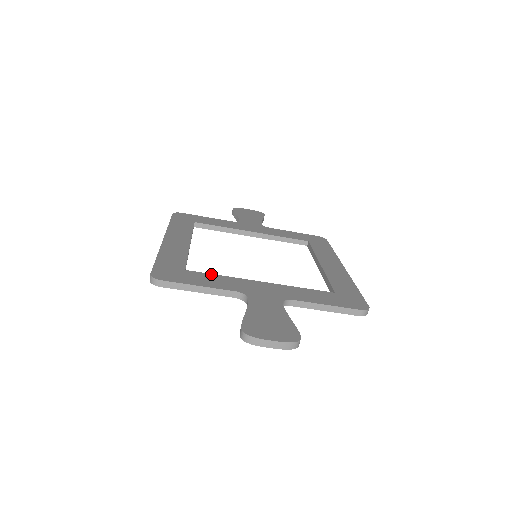
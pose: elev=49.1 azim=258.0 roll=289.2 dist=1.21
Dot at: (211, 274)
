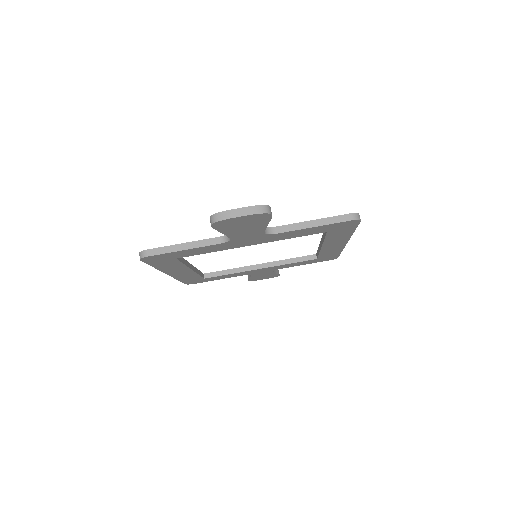
Dot at: occluded
